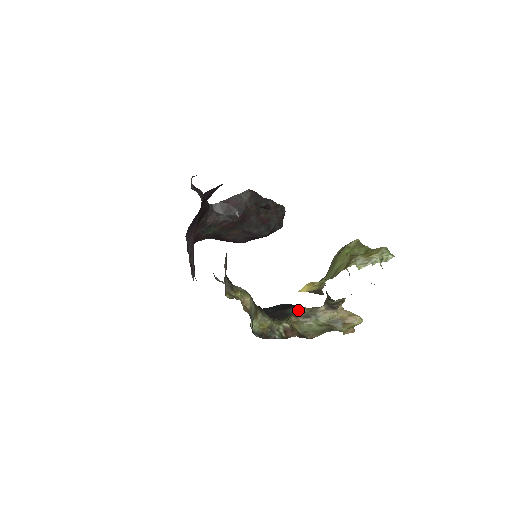
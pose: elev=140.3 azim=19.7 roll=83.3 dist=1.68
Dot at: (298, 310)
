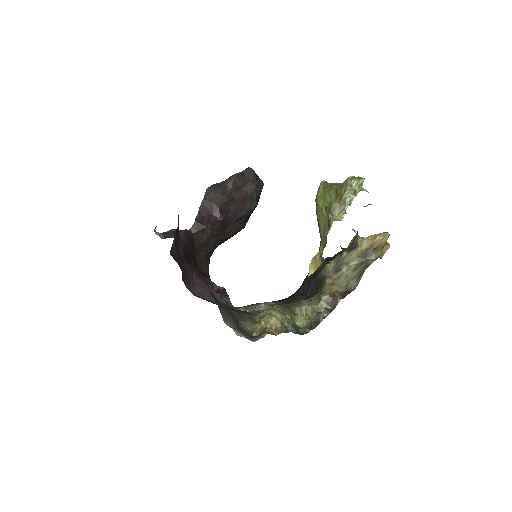
Dot at: (327, 269)
